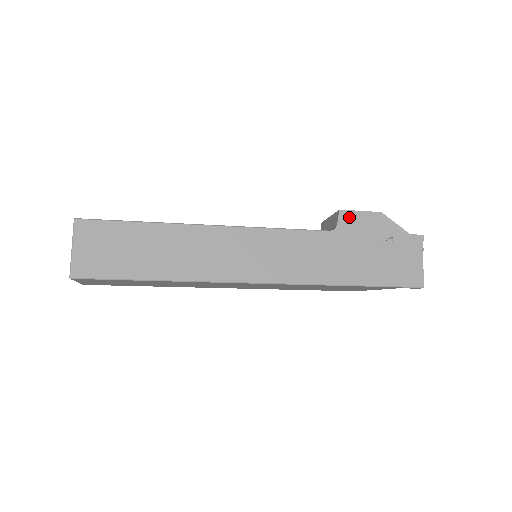
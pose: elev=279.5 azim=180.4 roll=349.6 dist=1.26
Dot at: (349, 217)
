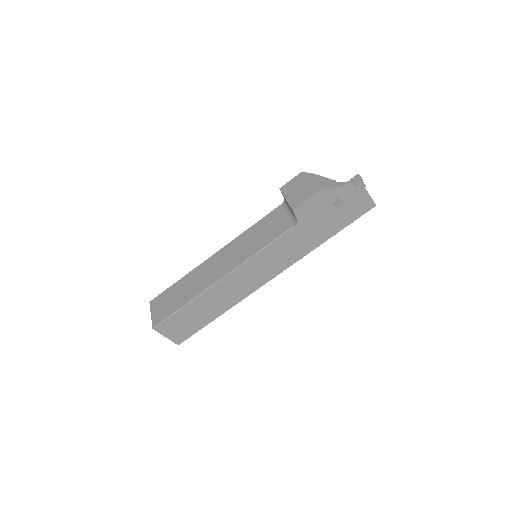
Dot at: (302, 209)
